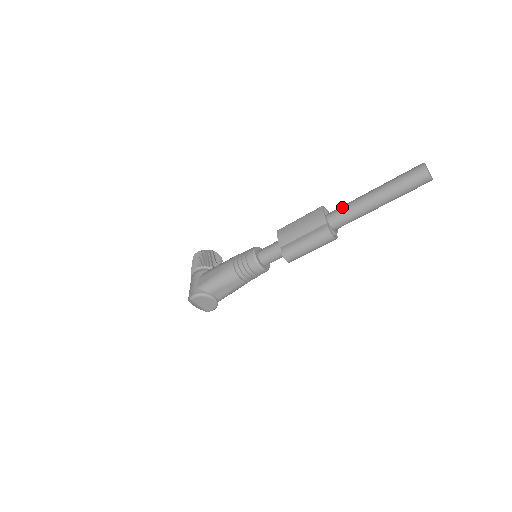
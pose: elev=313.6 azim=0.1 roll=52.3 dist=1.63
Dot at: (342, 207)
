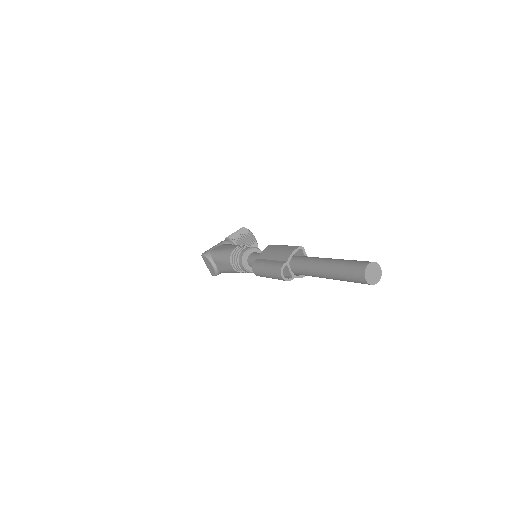
Dot at: (306, 257)
